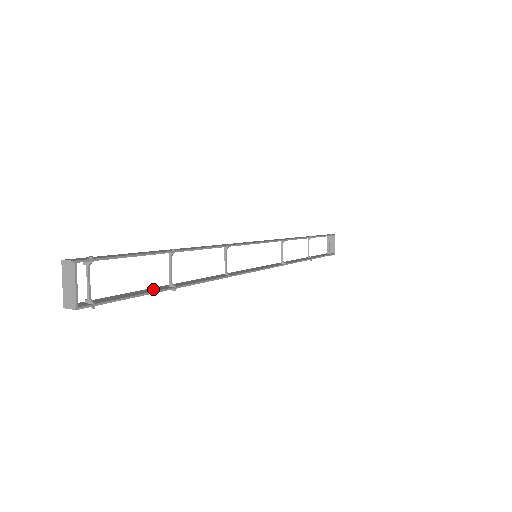
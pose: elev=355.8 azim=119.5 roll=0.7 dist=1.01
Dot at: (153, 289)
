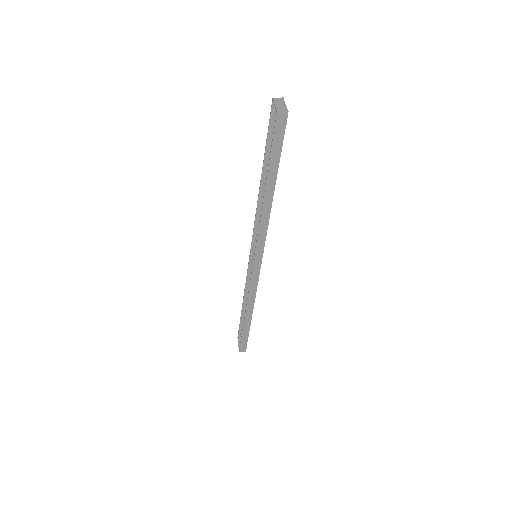
Dot at: (272, 170)
